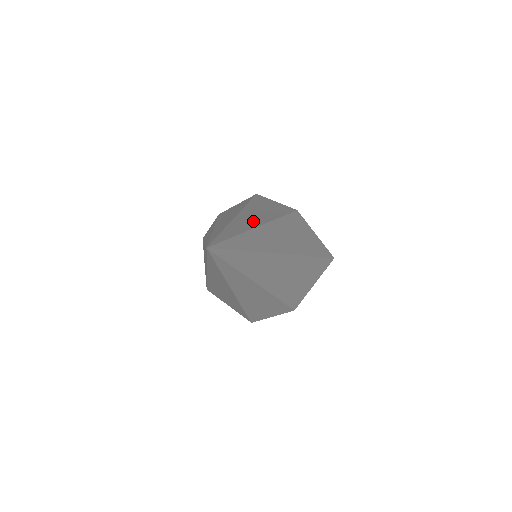
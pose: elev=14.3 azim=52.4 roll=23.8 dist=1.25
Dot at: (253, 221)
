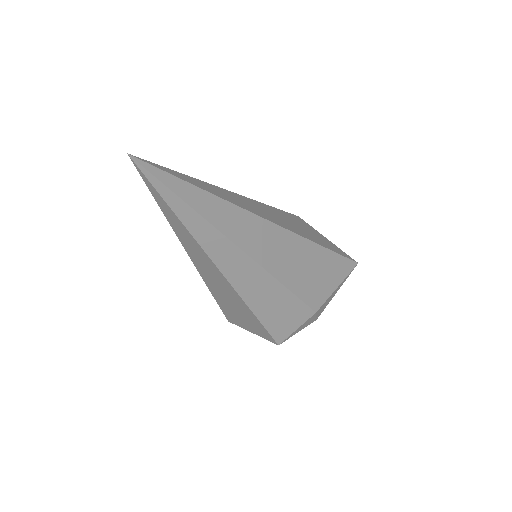
Dot at: occluded
